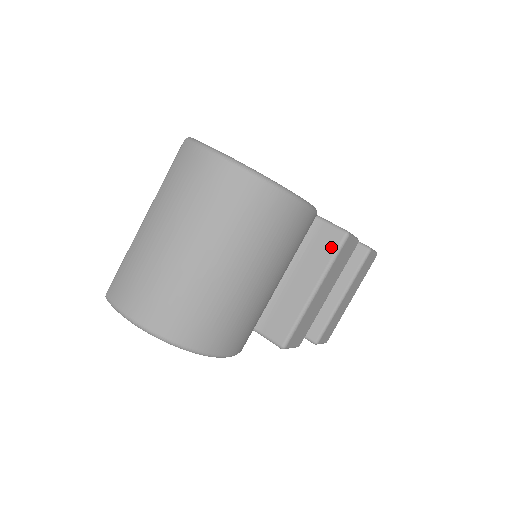
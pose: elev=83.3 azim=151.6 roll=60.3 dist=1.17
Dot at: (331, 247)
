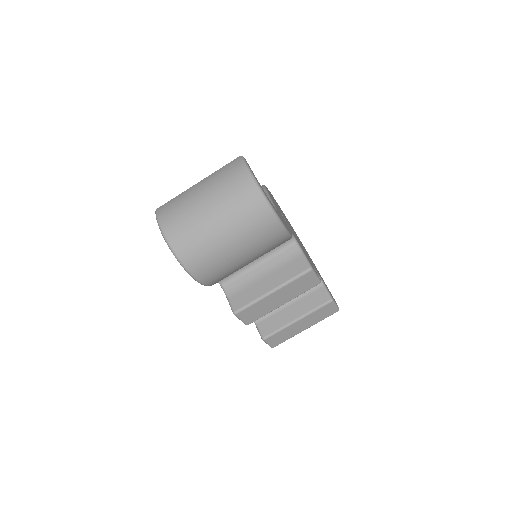
Dot at: (297, 271)
